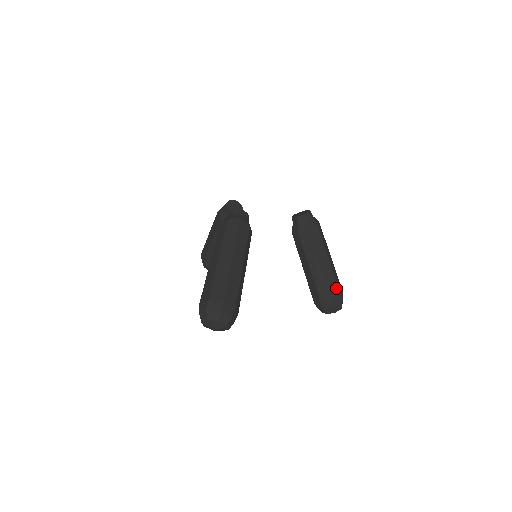
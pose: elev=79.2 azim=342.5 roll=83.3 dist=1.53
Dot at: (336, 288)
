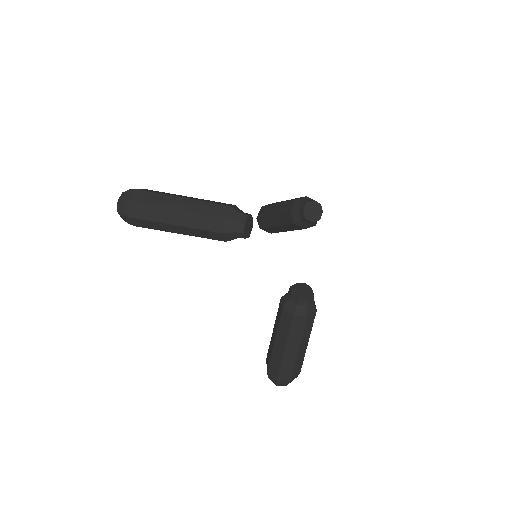
Dot at: occluded
